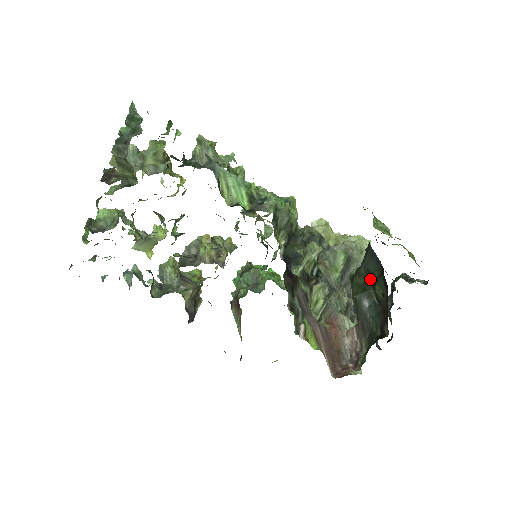
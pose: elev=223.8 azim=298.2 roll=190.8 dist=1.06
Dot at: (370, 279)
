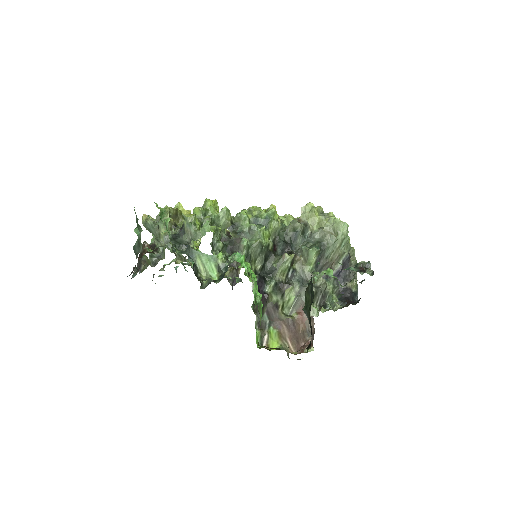
Dot at: (311, 299)
